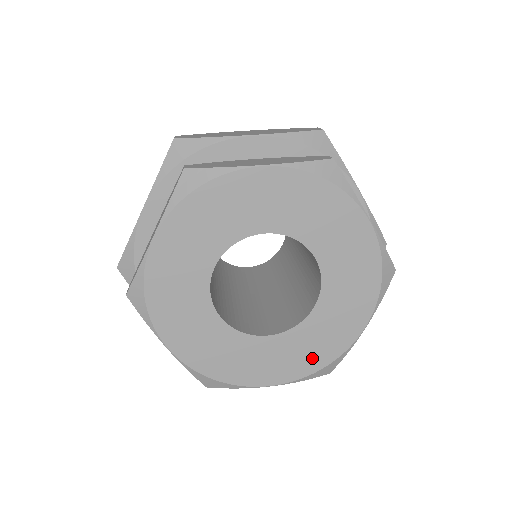
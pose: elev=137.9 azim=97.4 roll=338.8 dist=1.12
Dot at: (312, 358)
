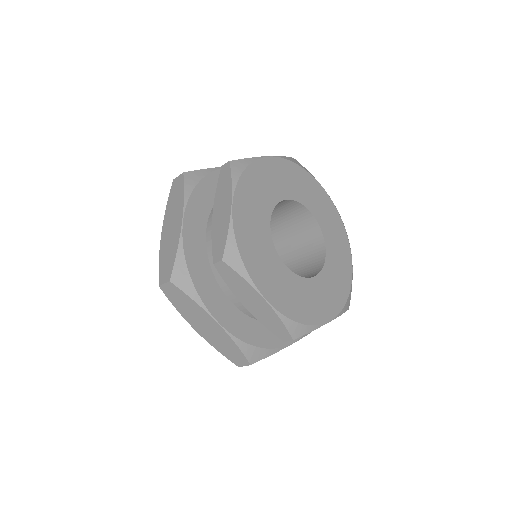
Dot at: (340, 292)
